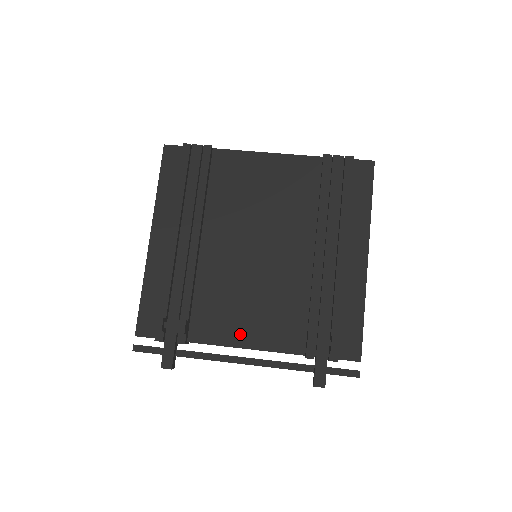
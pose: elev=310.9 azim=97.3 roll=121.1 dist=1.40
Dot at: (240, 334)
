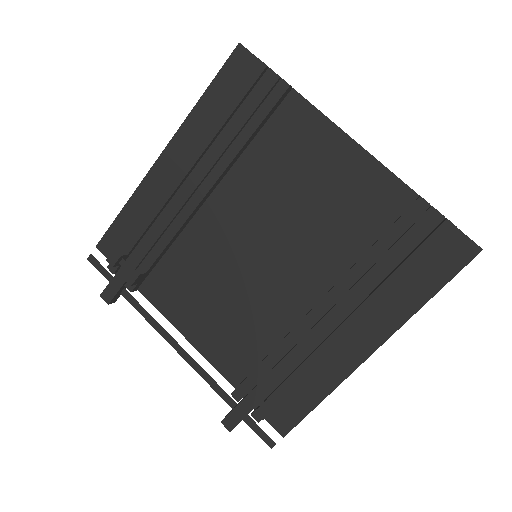
Dot at: (189, 321)
